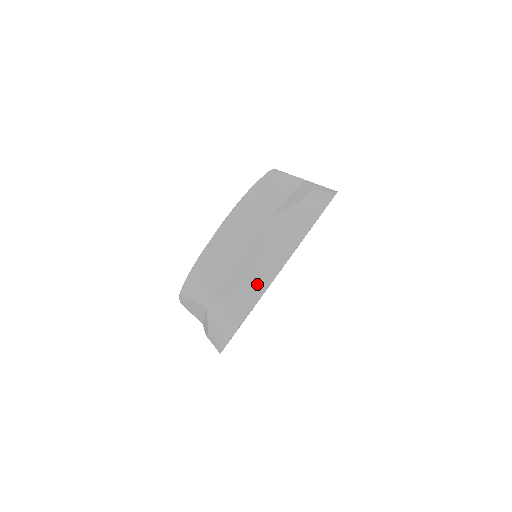
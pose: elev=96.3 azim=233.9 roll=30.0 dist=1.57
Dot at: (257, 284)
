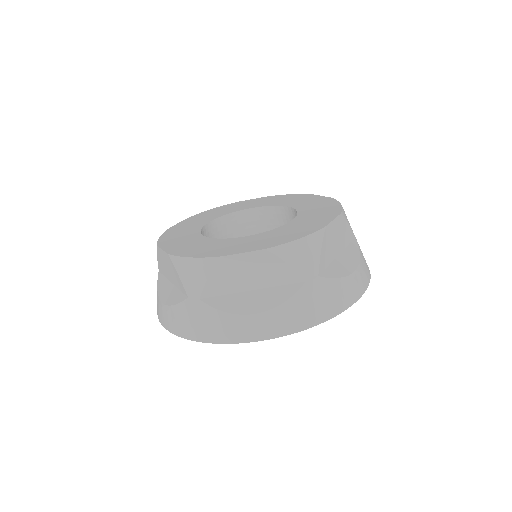
Dot at: (256, 329)
